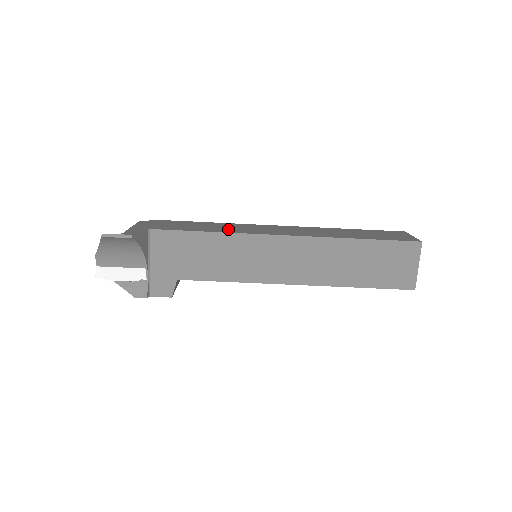
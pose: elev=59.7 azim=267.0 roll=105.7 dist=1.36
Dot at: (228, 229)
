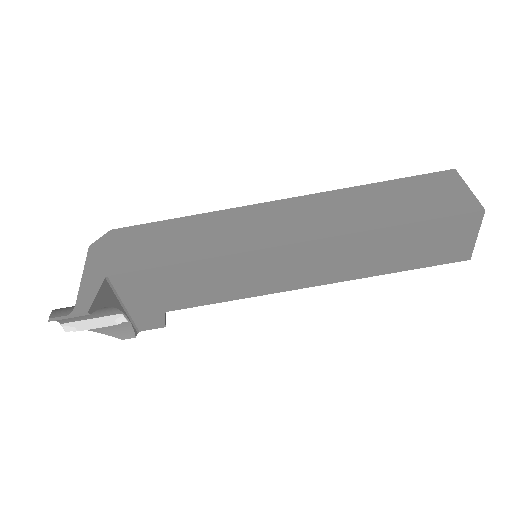
Dot at: (211, 242)
